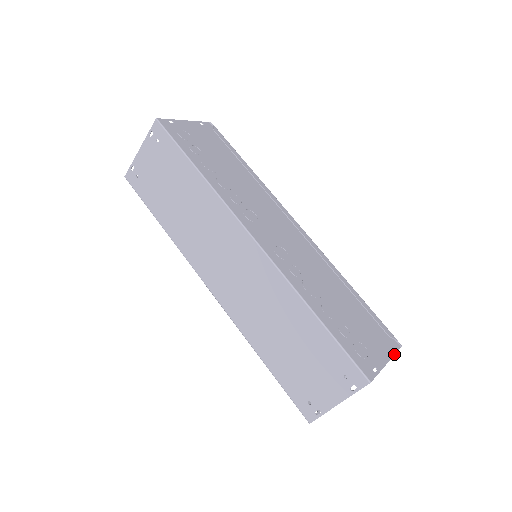
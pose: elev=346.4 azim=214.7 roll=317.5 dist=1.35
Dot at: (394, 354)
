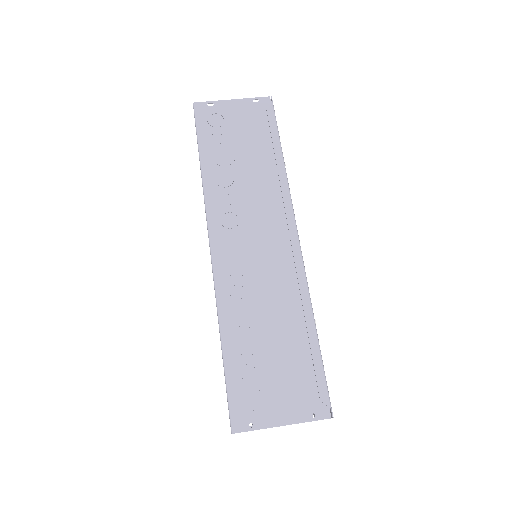
Dot at: (307, 421)
